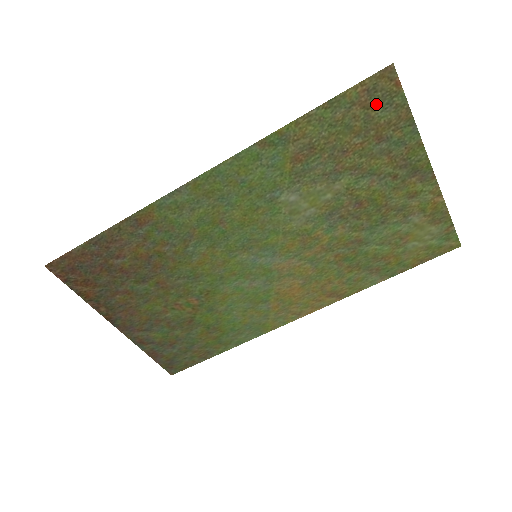
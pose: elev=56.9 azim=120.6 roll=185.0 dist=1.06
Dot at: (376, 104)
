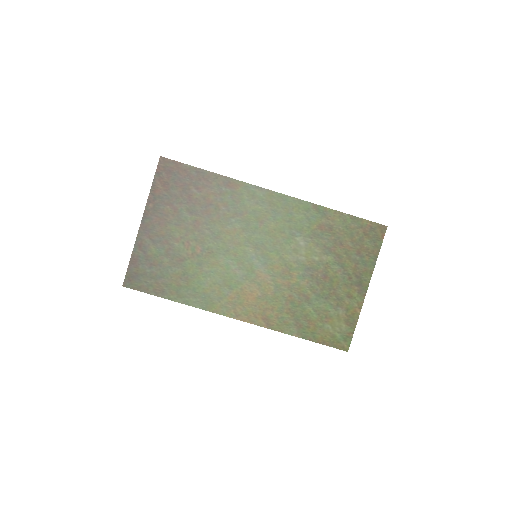
Dot at: (369, 236)
